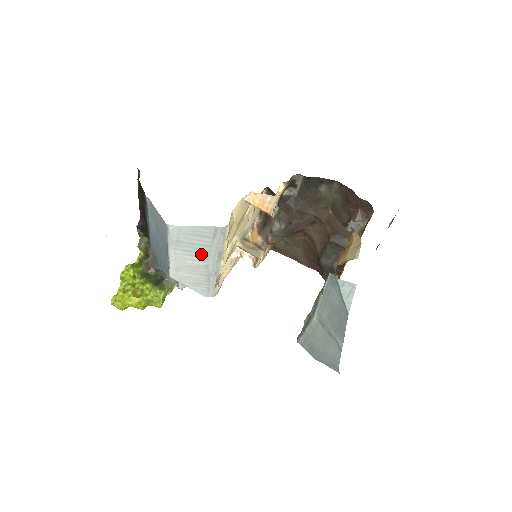
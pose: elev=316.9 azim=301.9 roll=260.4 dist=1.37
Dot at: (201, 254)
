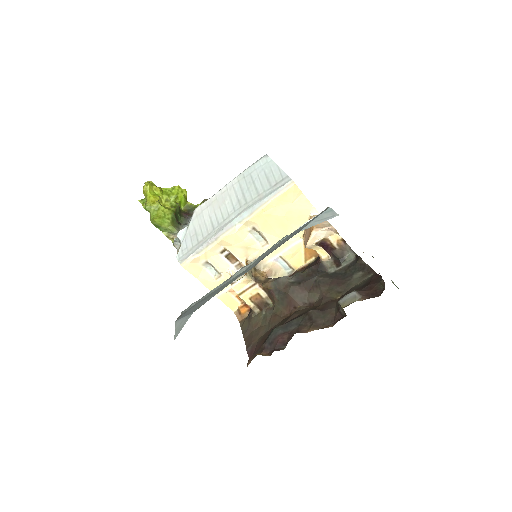
Dot at: (243, 200)
